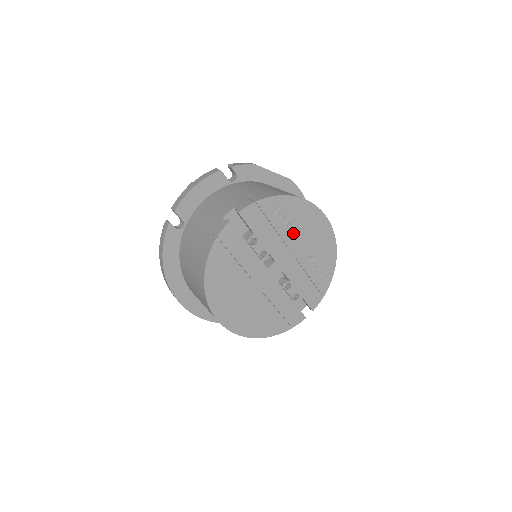
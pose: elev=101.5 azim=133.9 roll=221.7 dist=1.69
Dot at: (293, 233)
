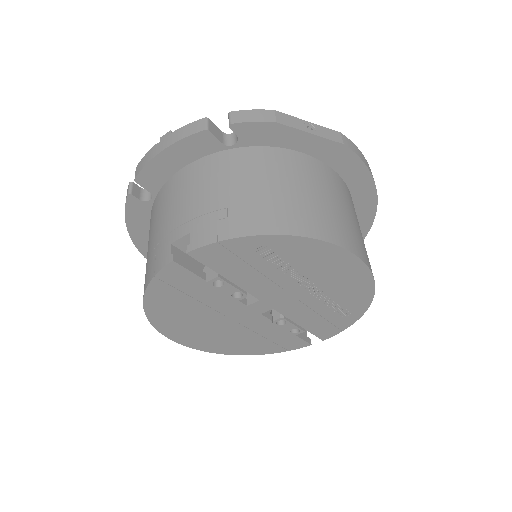
Dot at: (293, 275)
